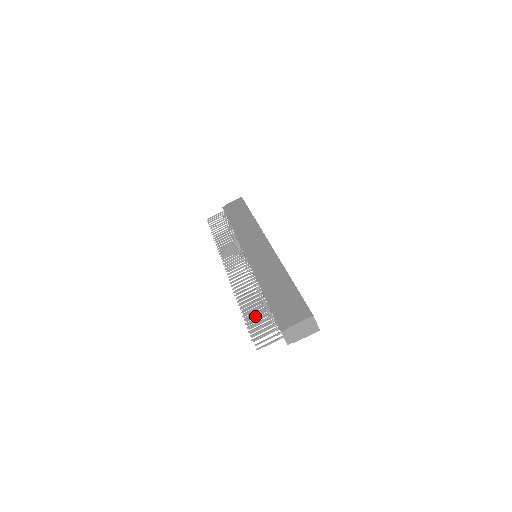
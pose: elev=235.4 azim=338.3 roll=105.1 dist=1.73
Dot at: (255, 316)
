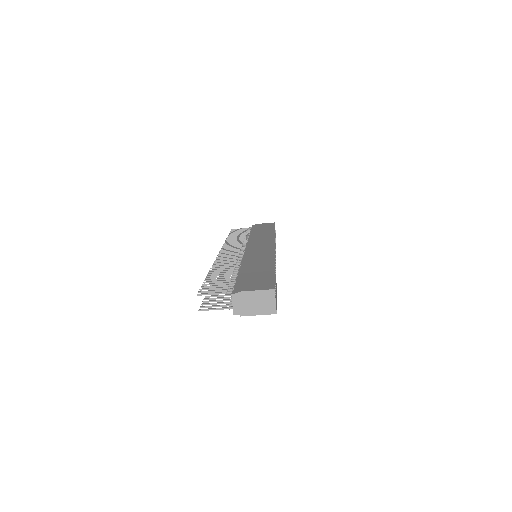
Dot at: occluded
